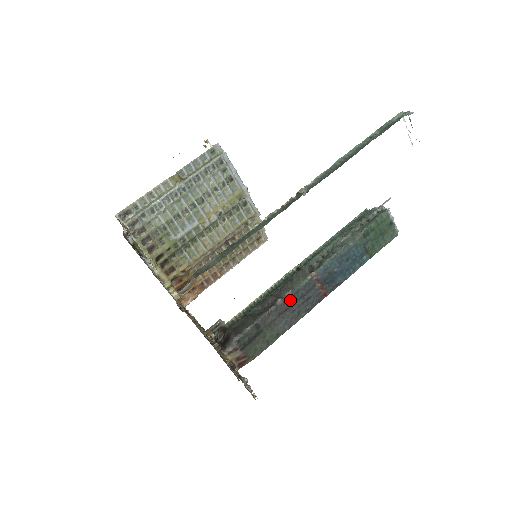
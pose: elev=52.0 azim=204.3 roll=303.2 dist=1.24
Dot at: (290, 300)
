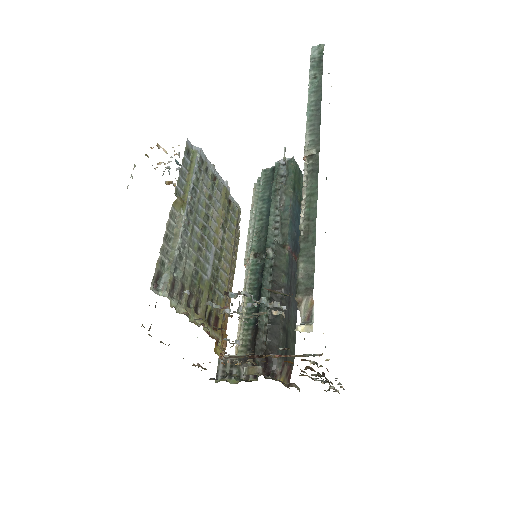
Dot at: (288, 285)
